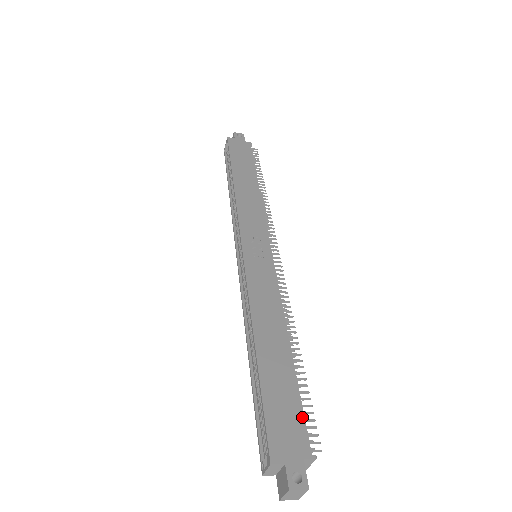
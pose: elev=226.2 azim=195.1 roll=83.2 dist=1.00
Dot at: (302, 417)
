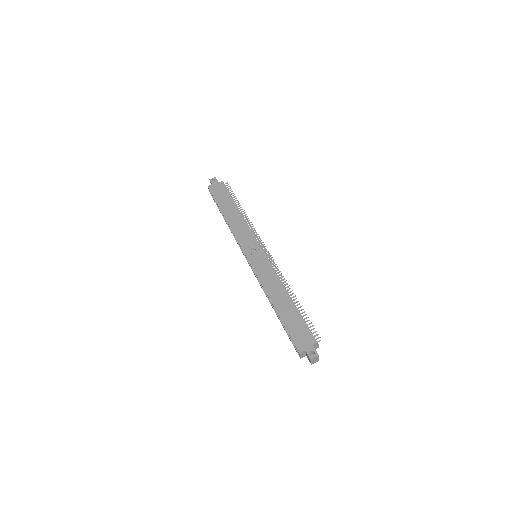
Dot at: (306, 328)
